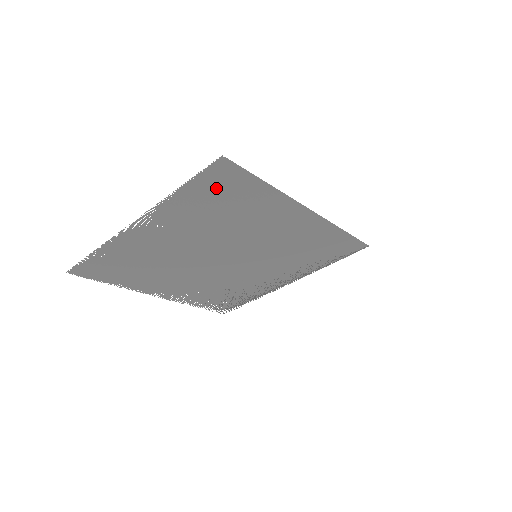
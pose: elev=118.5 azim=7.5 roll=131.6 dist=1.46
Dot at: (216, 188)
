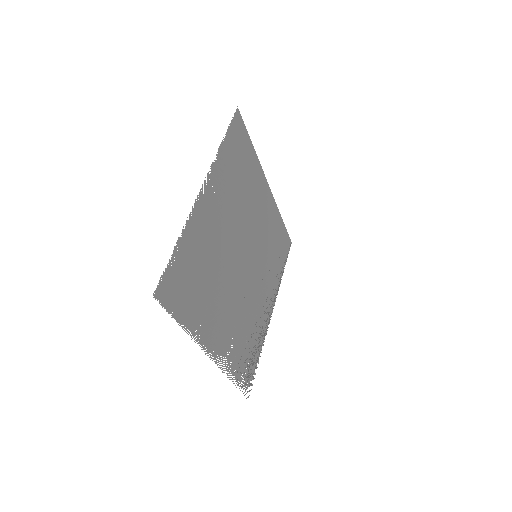
Dot at: (236, 145)
